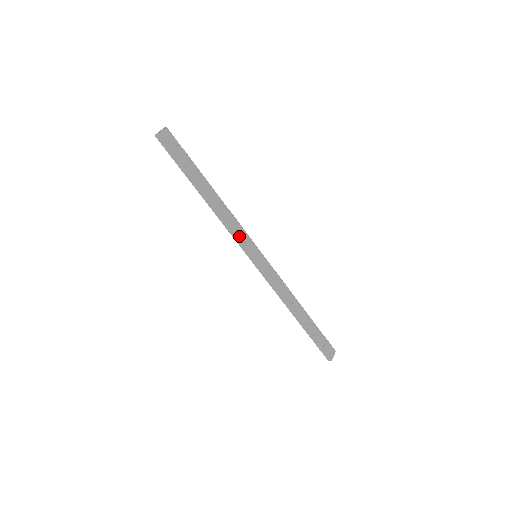
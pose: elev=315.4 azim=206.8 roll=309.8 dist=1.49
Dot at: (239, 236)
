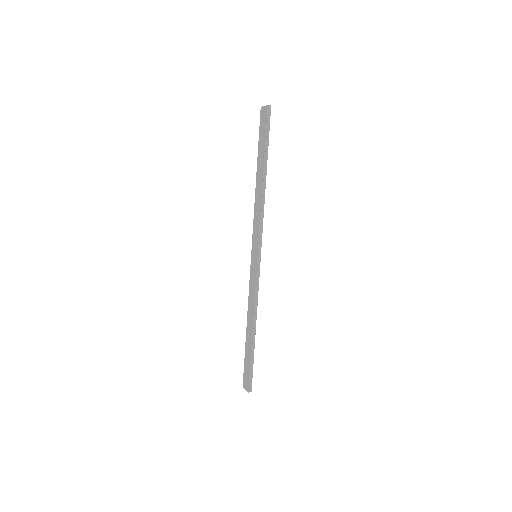
Dot at: (261, 229)
